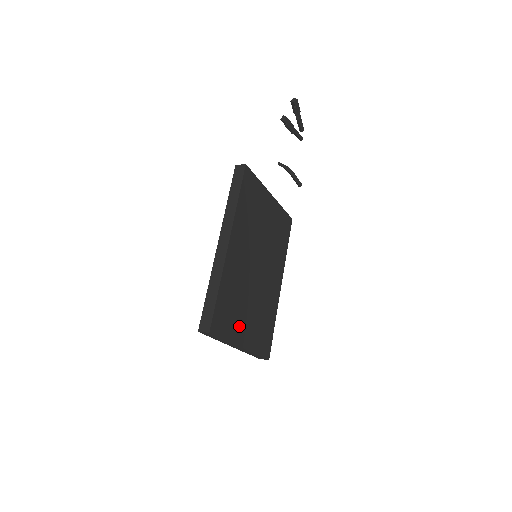
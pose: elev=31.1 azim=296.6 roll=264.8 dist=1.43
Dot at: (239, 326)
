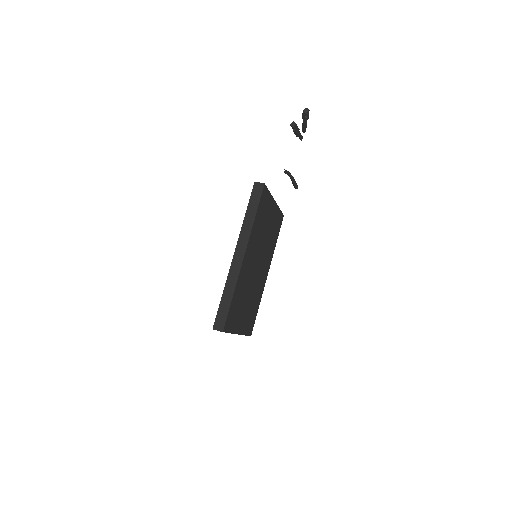
Dot at: (239, 319)
